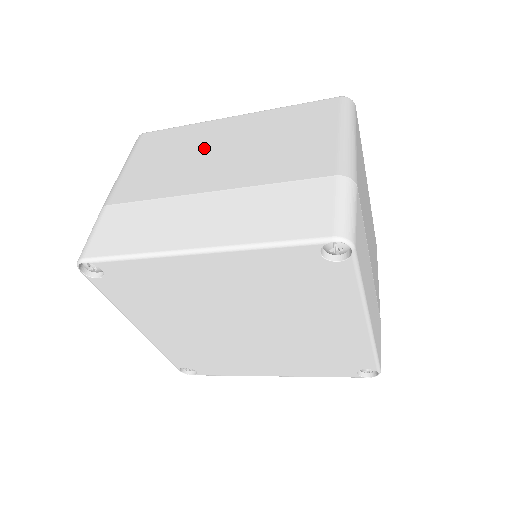
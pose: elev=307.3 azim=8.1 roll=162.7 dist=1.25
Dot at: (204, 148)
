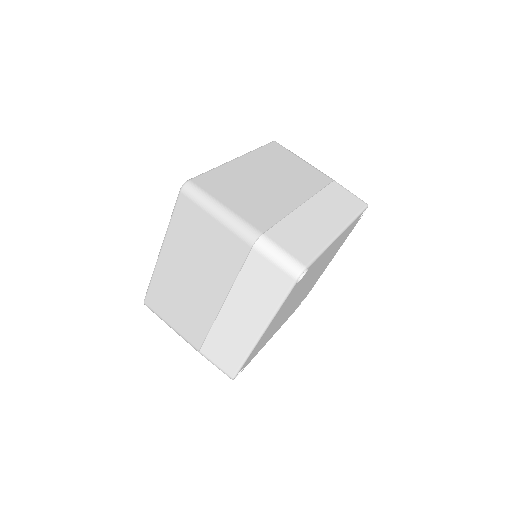
Dot at: (181, 285)
